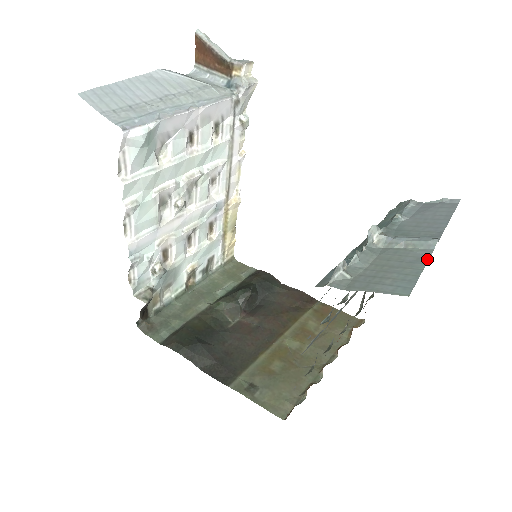
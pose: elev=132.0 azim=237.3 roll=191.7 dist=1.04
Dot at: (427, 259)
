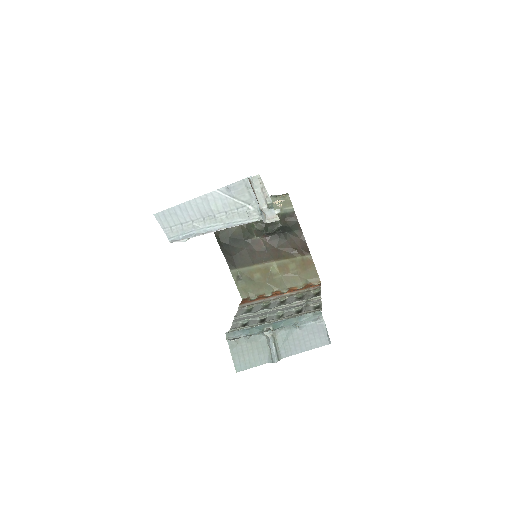
Dot at: (265, 363)
